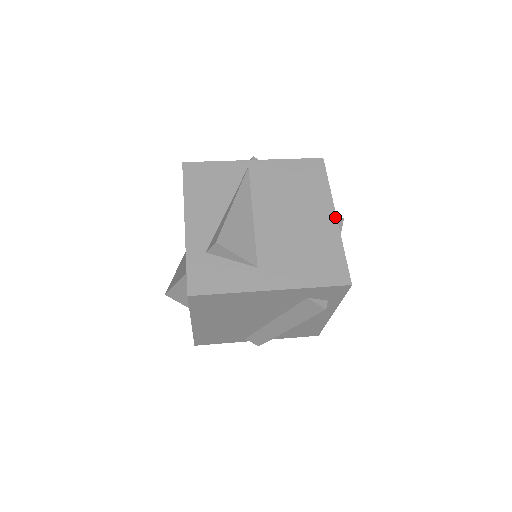
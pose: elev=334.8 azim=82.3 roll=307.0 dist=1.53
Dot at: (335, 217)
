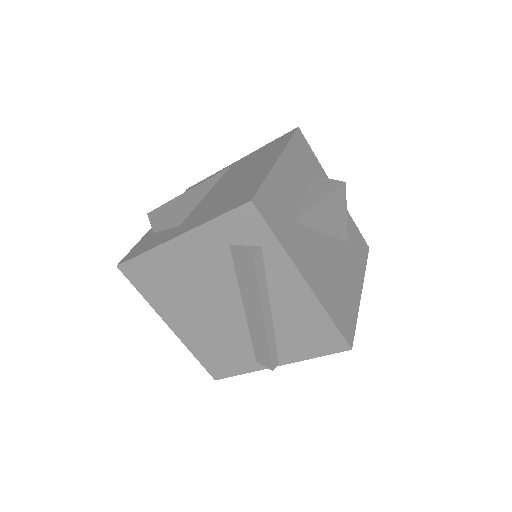
Dot at: (276, 159)
